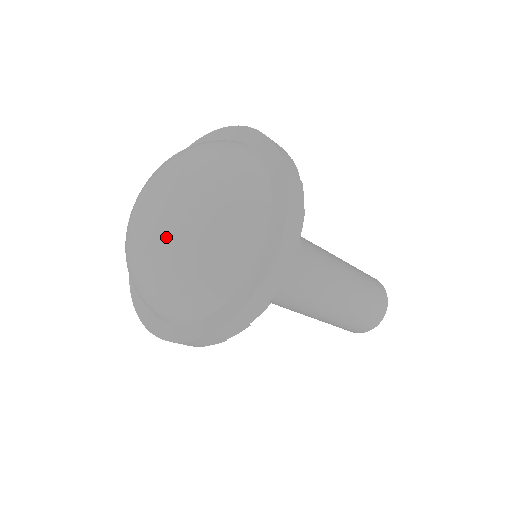
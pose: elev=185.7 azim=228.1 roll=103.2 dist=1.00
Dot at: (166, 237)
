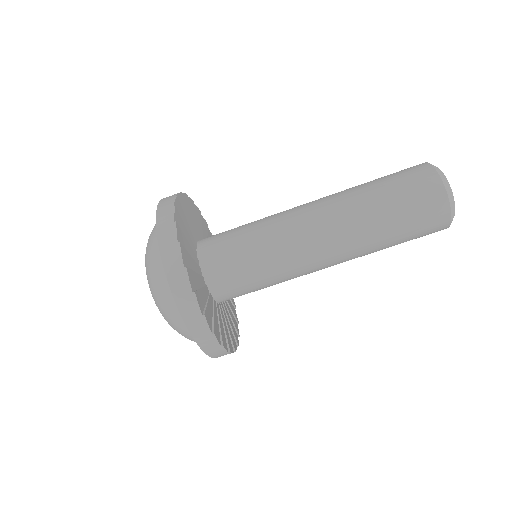
Dot at: occluded
